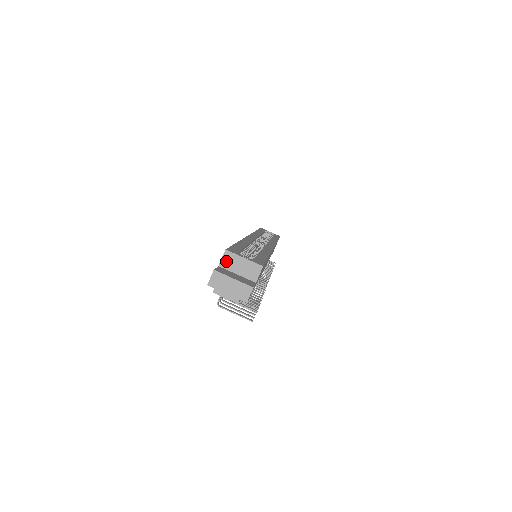
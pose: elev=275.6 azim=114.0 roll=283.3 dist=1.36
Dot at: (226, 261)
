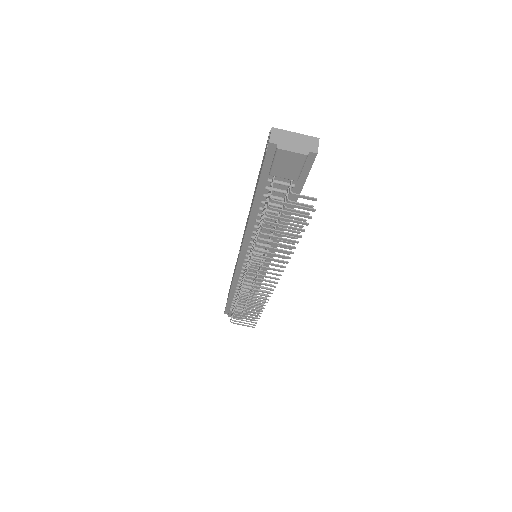
Dot at: occluded
